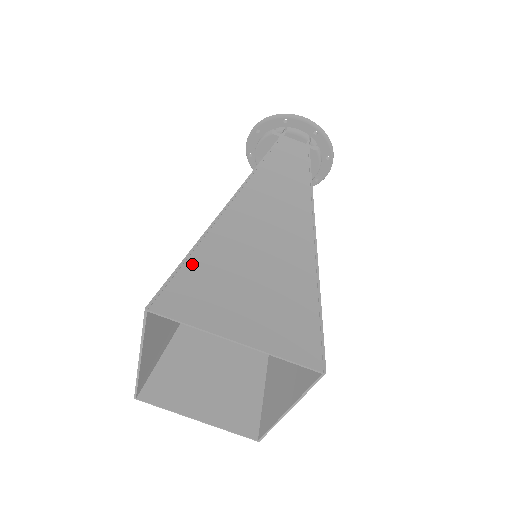
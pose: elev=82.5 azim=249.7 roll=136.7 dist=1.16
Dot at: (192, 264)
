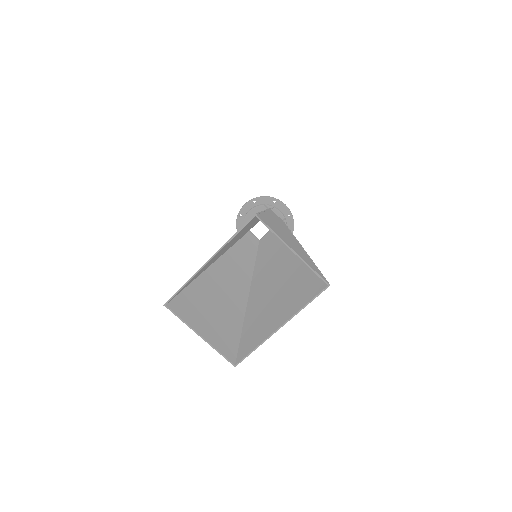
Dot at: (263, 216)
